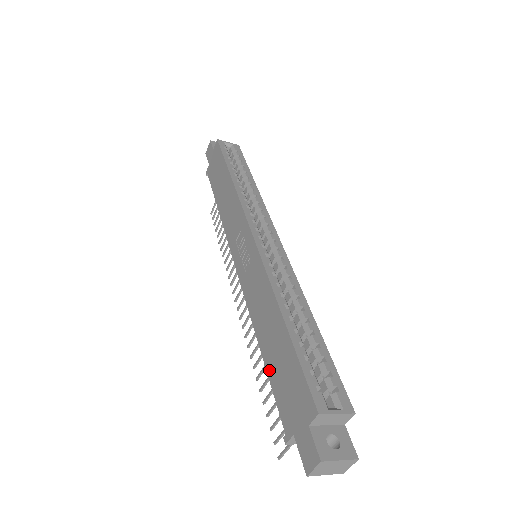
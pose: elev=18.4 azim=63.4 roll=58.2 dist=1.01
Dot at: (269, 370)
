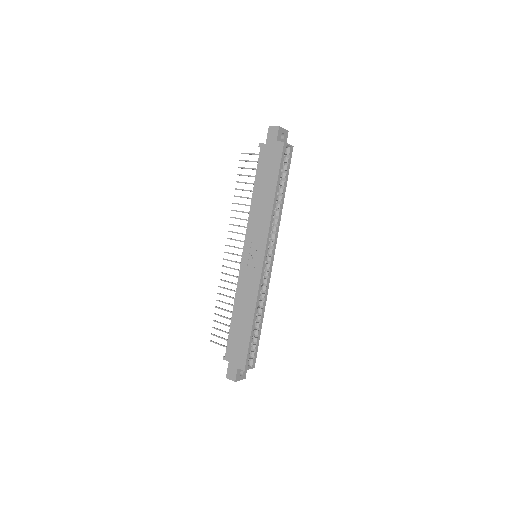
Dot at: (232, 328)
